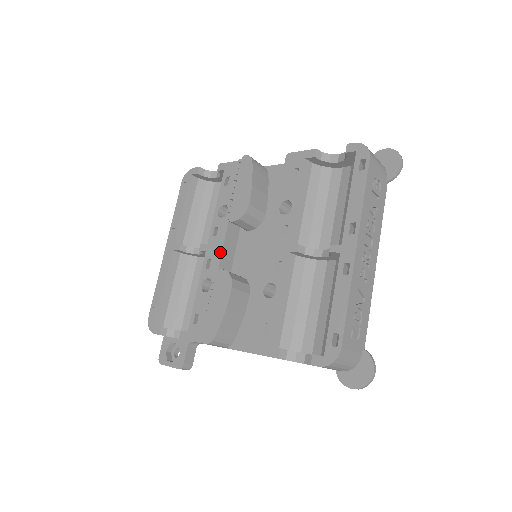
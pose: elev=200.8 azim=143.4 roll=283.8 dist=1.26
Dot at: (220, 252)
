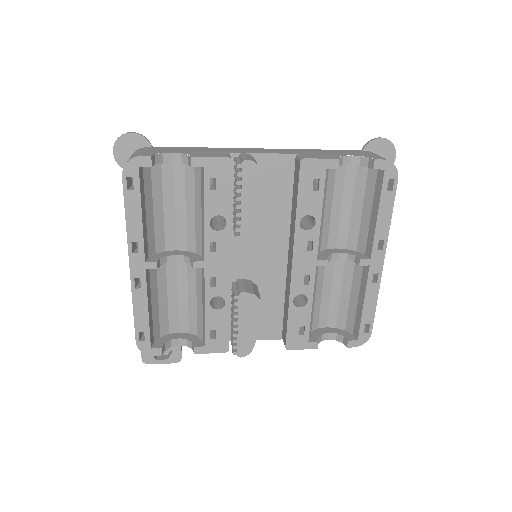
Dot at: (228, 269)
